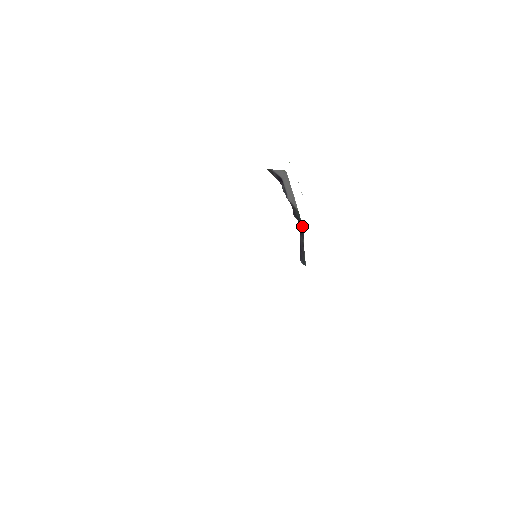
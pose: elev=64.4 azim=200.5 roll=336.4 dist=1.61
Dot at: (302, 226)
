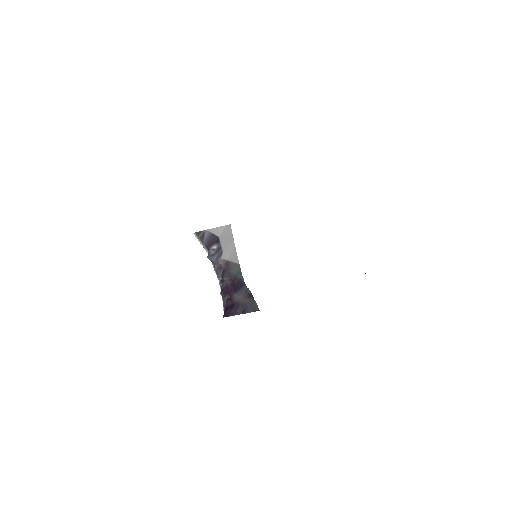
Dot at: (243, 279)
